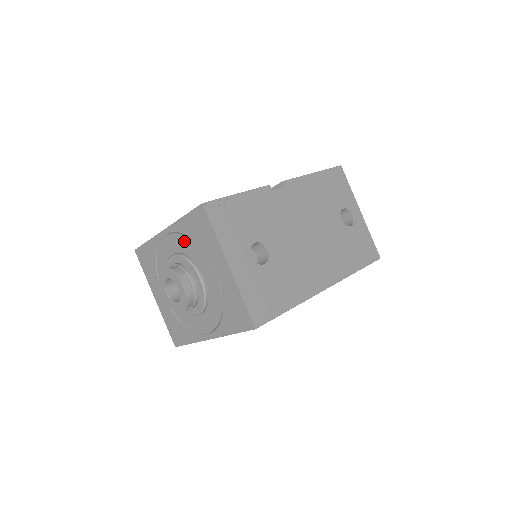
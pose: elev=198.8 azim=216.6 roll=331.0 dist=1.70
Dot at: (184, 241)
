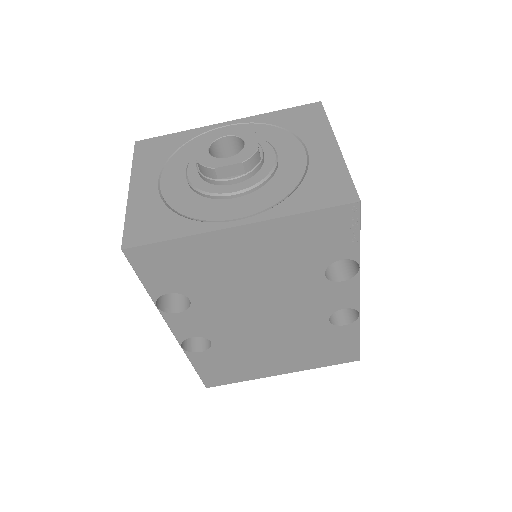
Dot at: (262, 129)
